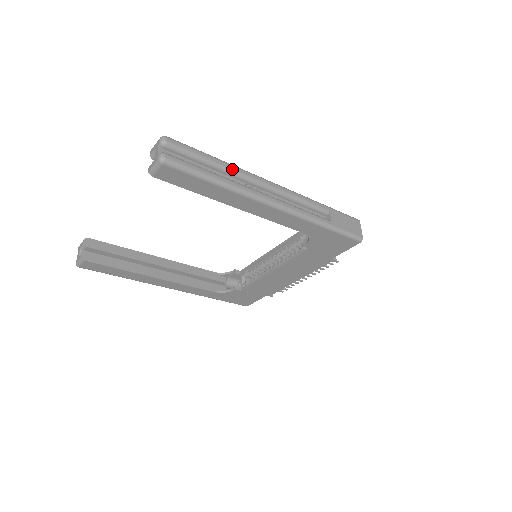
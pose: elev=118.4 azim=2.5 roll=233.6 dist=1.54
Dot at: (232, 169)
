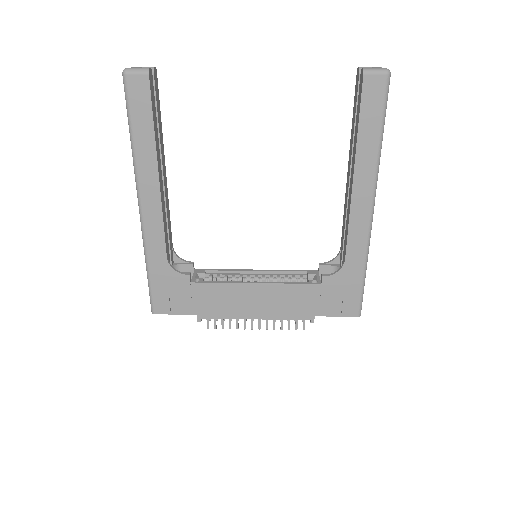
Dot at: occluded
